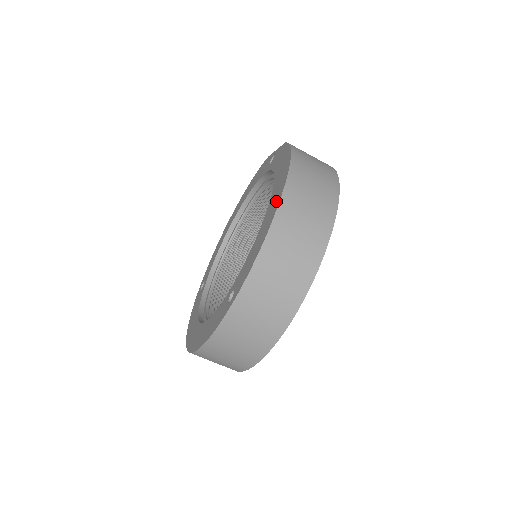
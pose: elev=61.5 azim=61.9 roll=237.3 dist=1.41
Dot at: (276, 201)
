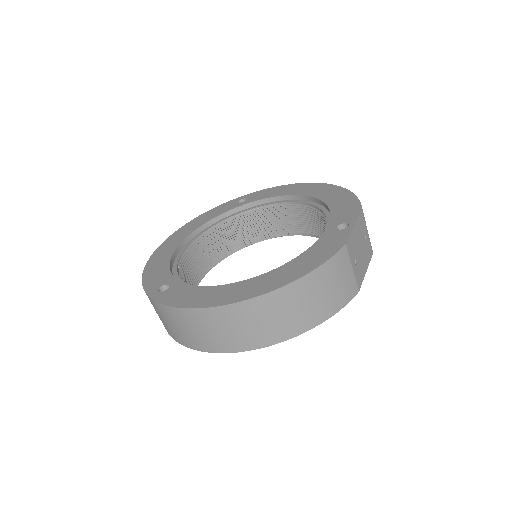
Dot at: (234, 296)
